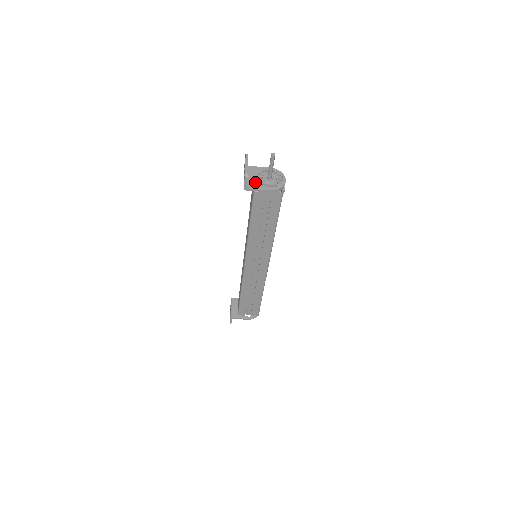
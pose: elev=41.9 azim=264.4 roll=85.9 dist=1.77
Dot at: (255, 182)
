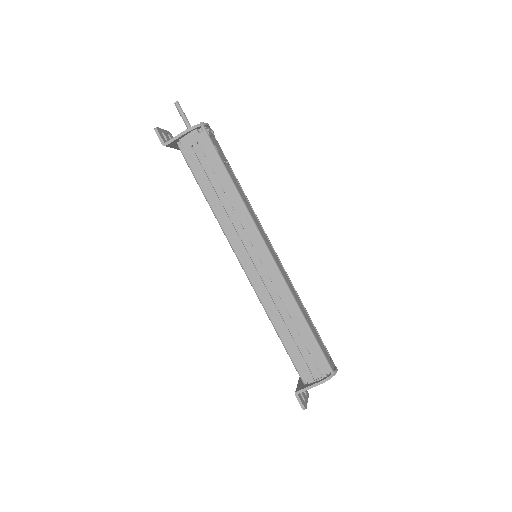
Dot at: occluded
